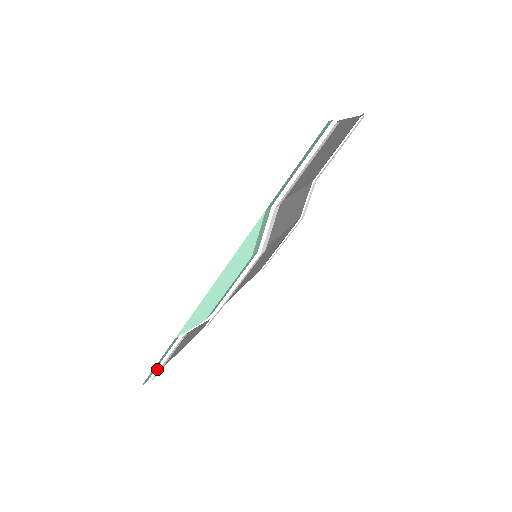
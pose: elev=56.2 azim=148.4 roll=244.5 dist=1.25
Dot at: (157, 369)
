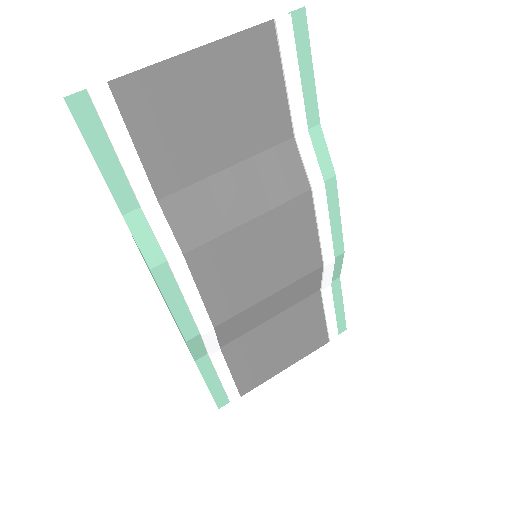
Dot at: (225, 391)
